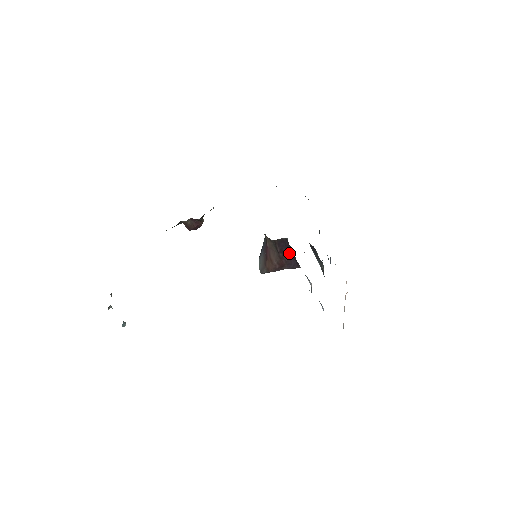
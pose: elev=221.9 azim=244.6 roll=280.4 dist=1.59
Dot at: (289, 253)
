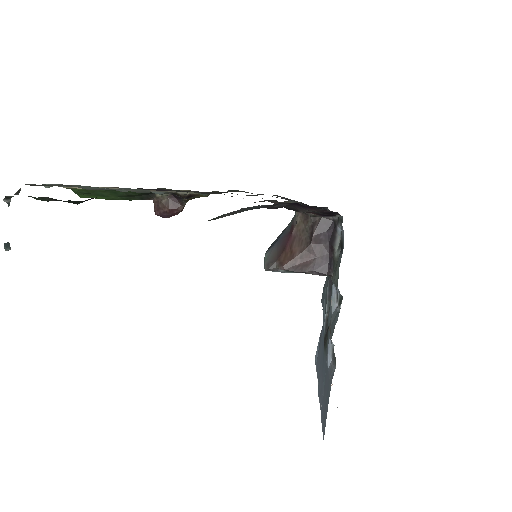
Dot at: (326, 246)
